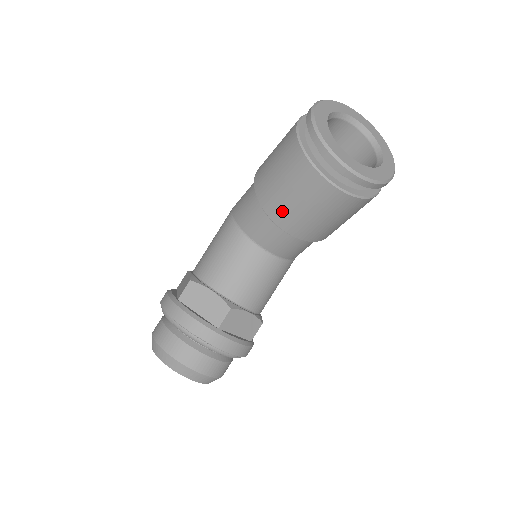
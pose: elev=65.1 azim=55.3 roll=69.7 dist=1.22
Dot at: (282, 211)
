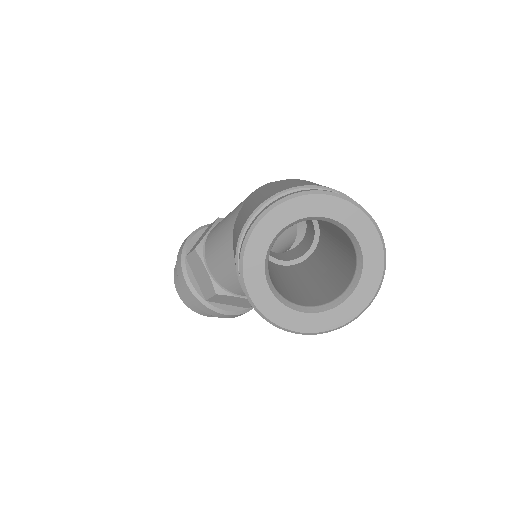
Dot at: occluded
